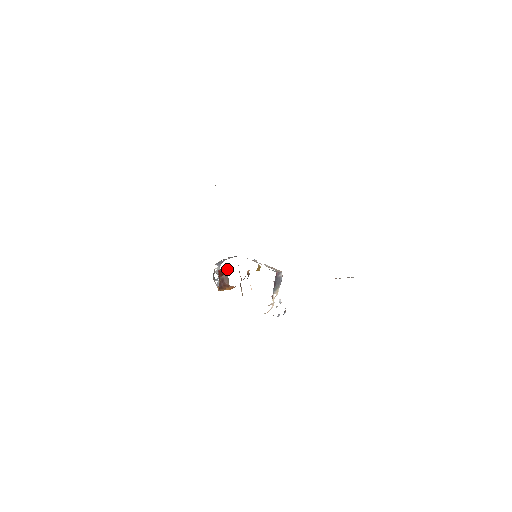
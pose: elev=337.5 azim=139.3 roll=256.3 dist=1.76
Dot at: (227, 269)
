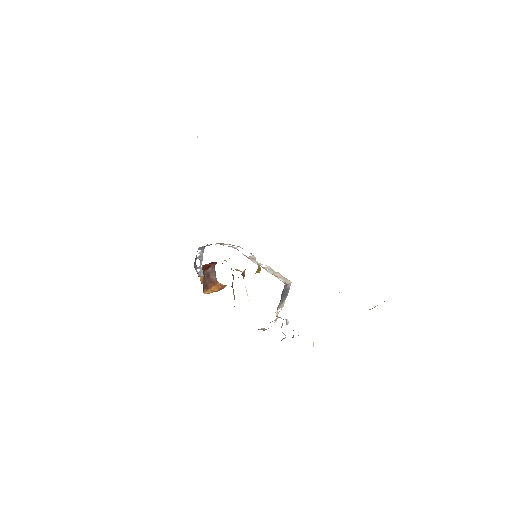
Dot at: (214, 262)
